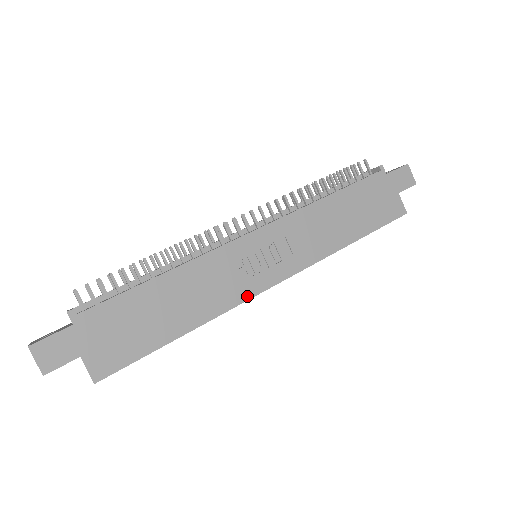
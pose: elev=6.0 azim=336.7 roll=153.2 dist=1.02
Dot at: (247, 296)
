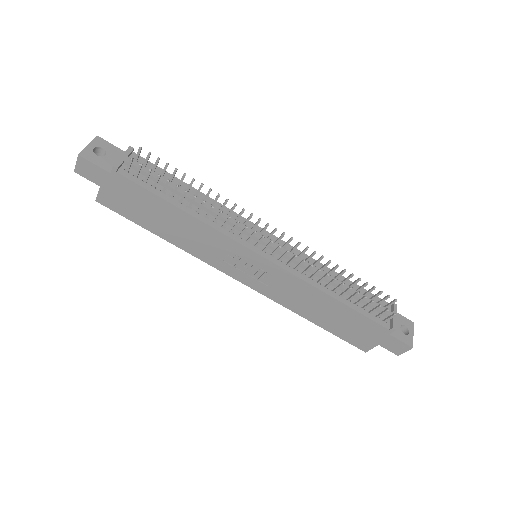
Dot at: (216, 266)
